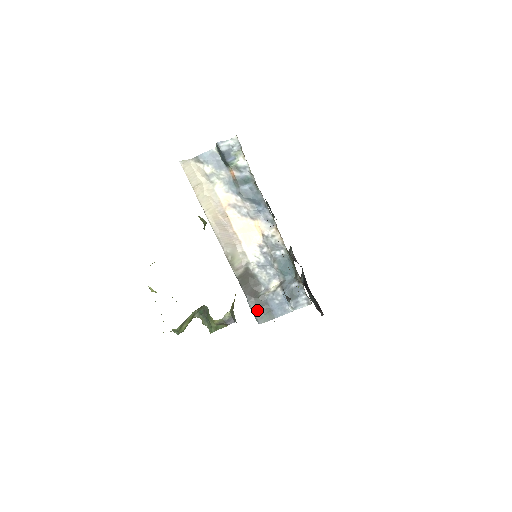
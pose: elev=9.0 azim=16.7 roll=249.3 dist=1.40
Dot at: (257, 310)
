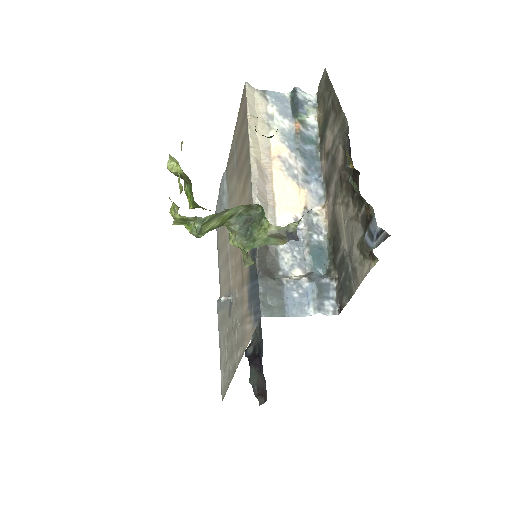
Dot at: (266, 296)
